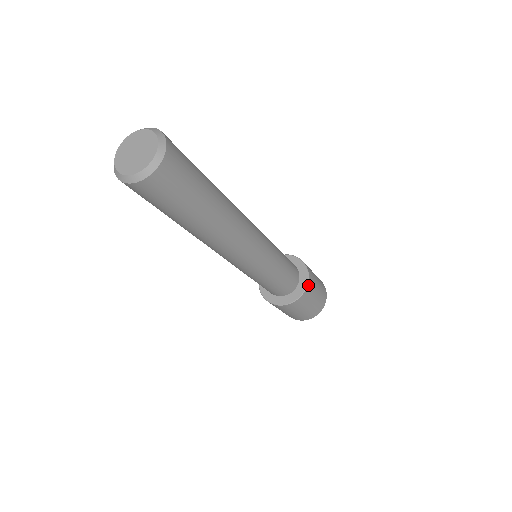
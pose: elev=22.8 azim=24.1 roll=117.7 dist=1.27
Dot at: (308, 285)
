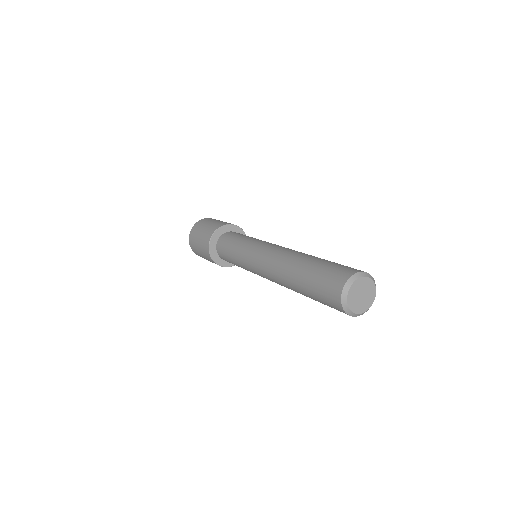
Dot at: occluded
